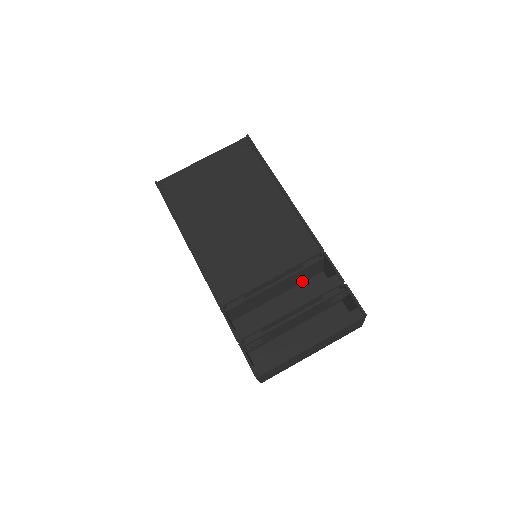
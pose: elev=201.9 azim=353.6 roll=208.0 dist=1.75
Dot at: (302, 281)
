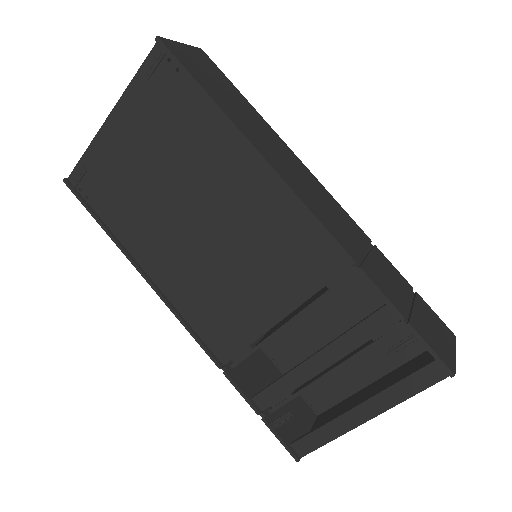
Dot at: occluded
